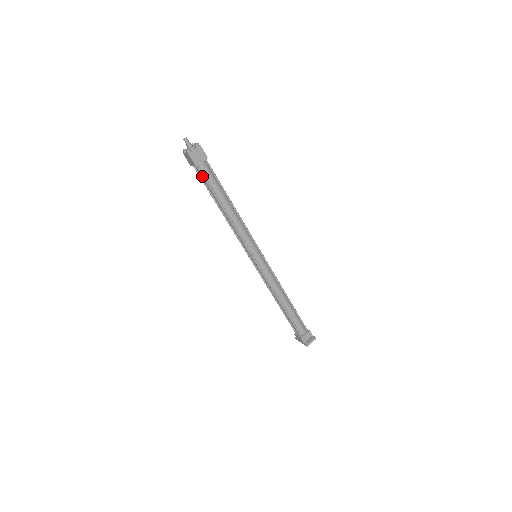
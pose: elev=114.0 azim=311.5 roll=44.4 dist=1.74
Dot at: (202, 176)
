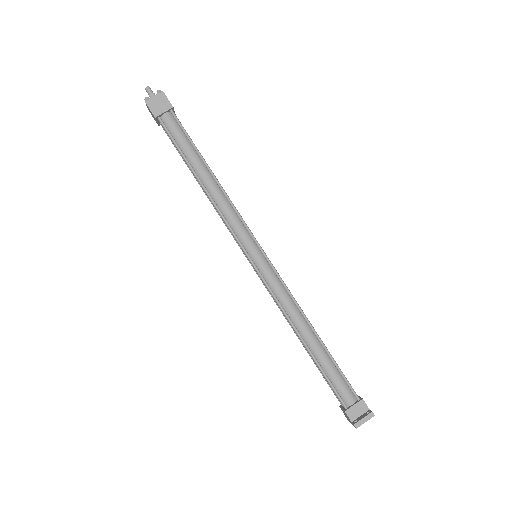
Dot at: (168, 134)
